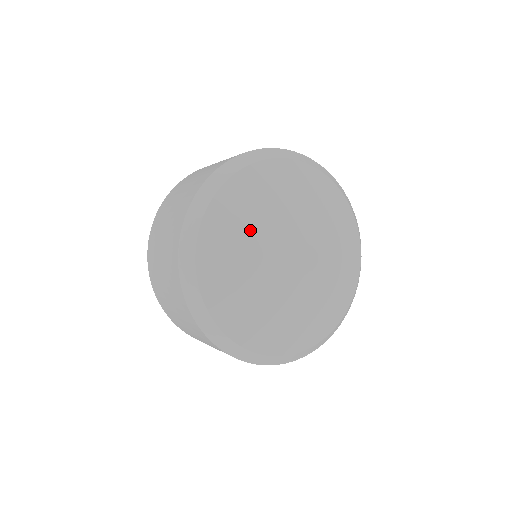
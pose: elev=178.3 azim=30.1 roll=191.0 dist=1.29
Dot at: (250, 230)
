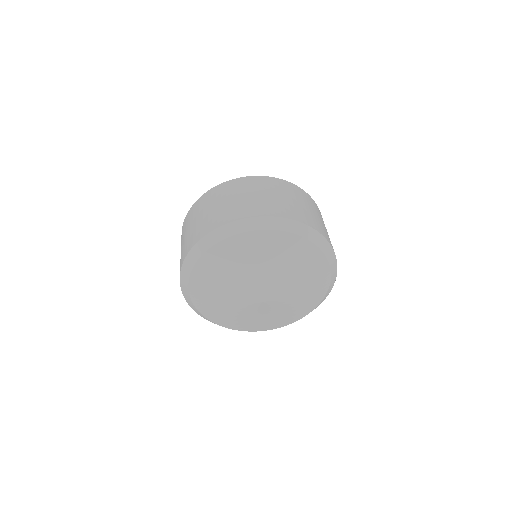
Dot at: (233, 272)
